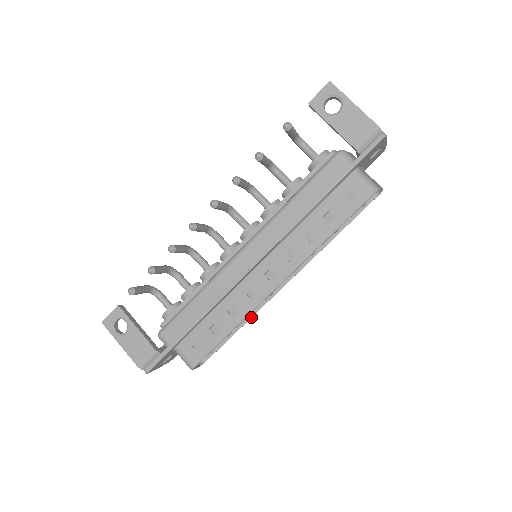
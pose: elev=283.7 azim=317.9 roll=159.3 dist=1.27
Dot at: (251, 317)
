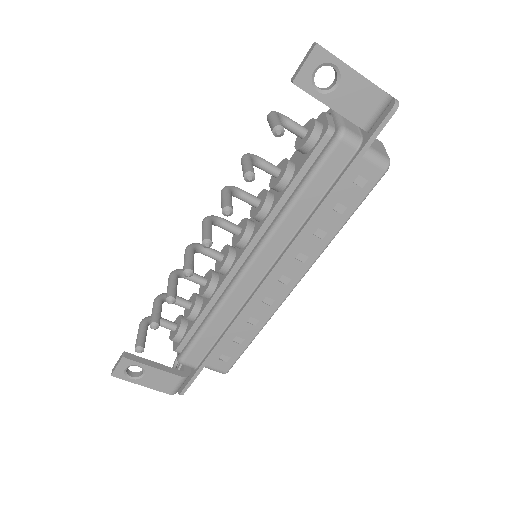
Dot at: occluded
